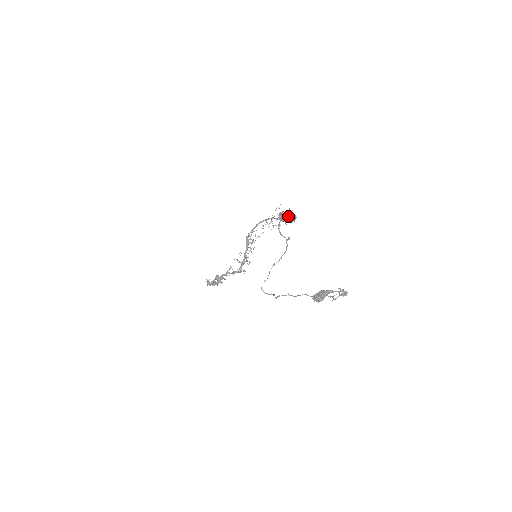
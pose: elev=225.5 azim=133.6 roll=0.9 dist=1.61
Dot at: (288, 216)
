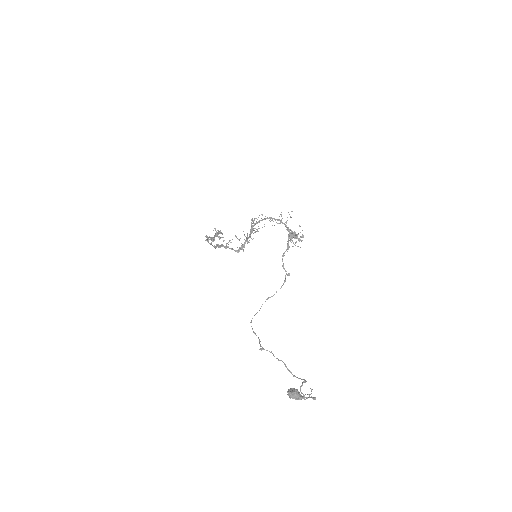
Dot at: (296, 235)
